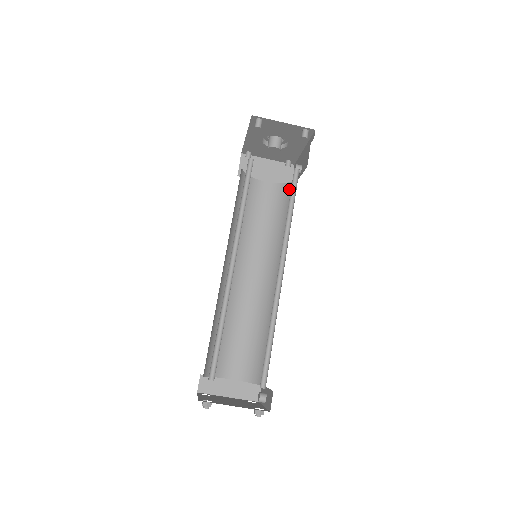
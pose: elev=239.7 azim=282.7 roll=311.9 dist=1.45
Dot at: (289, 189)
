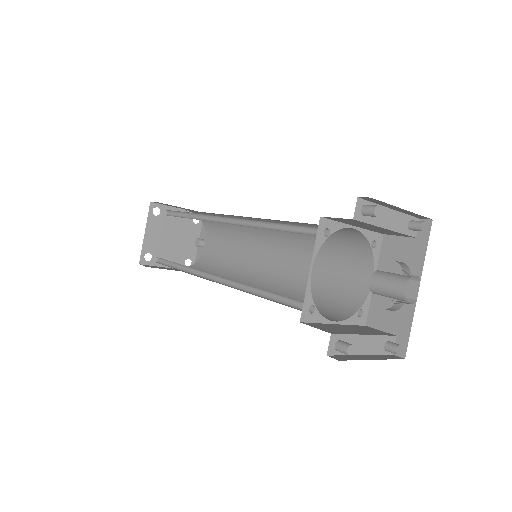
Dot at: (363, 255)
